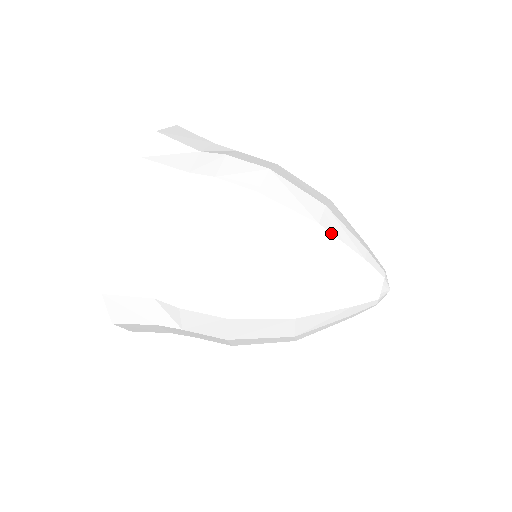
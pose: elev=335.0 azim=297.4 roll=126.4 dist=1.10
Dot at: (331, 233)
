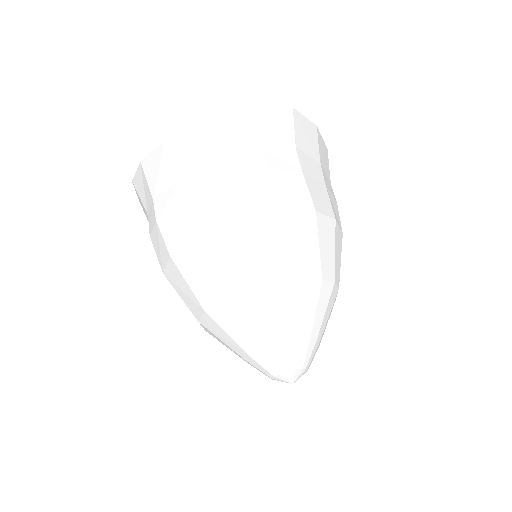
Dot at: (264, 301)
